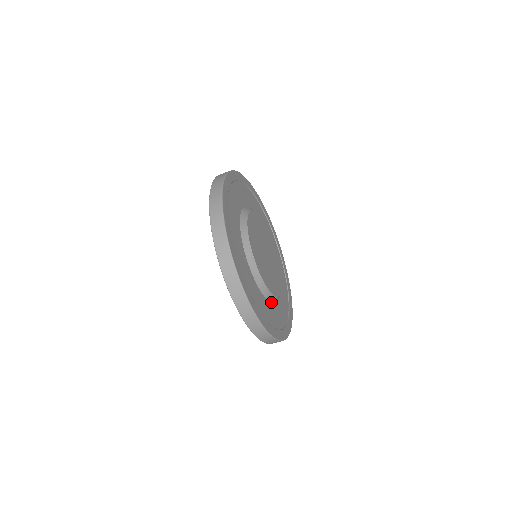
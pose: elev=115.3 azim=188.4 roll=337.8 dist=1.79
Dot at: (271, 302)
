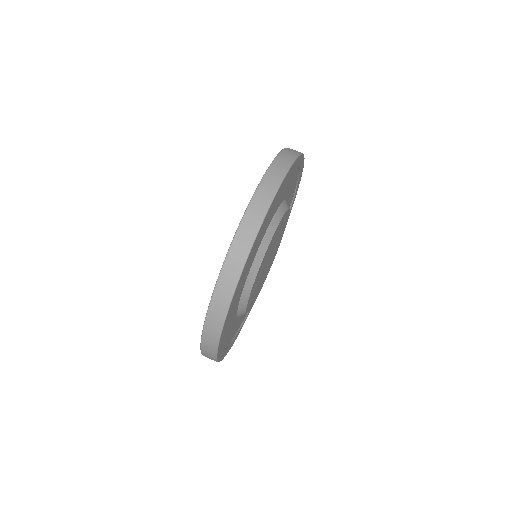
Dot at: (241, 296)
